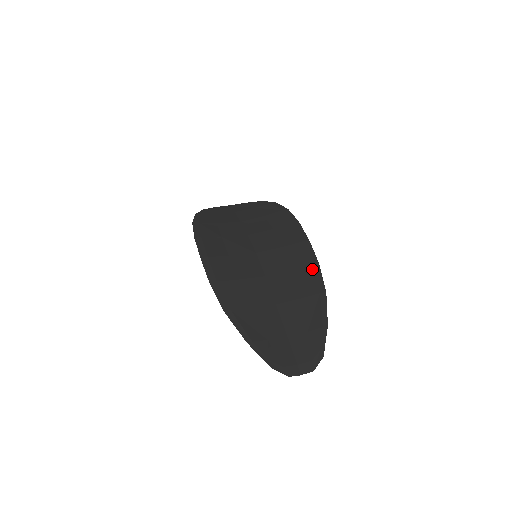
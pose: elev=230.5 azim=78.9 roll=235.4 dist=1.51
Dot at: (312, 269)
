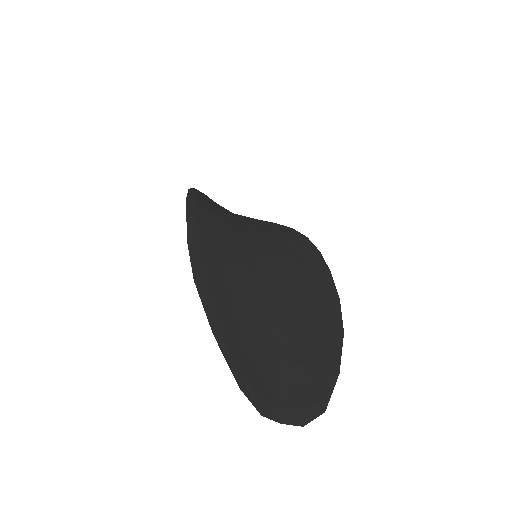
Dot at: (330, 299)
